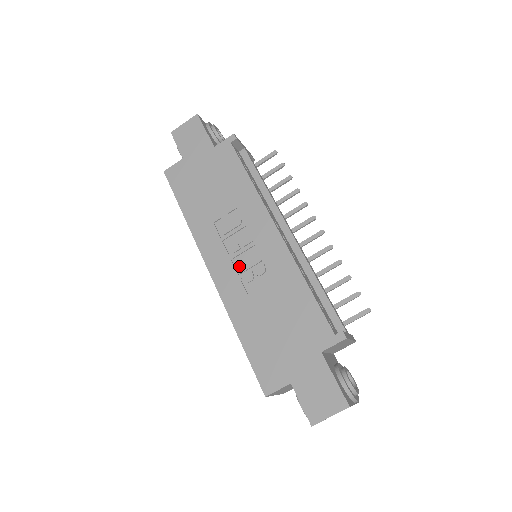
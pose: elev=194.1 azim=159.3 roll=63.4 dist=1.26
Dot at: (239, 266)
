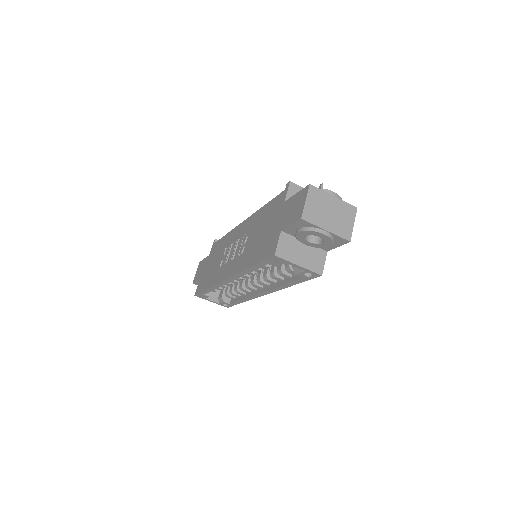
Dot at: (236, 255)
